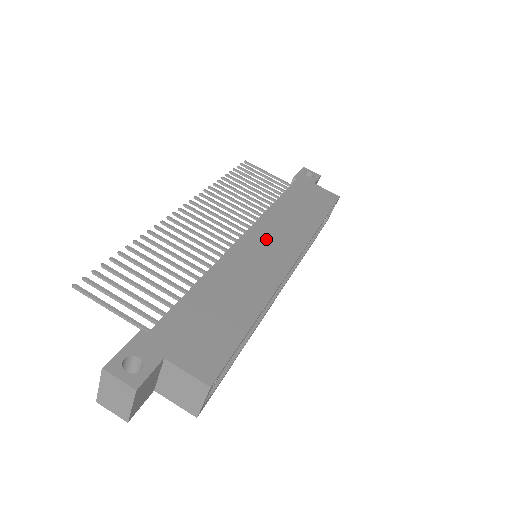
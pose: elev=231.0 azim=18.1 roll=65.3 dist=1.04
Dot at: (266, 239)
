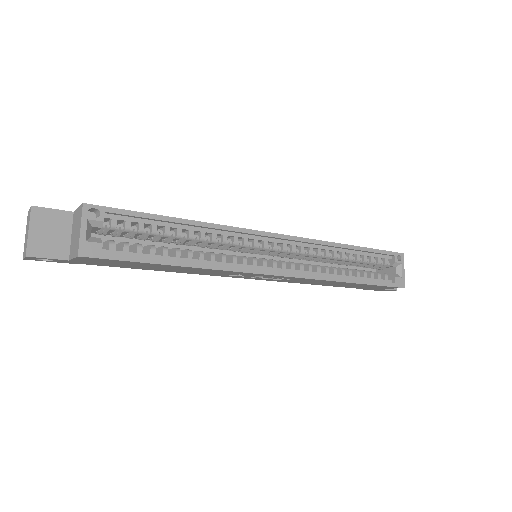
Dot at: occluded
